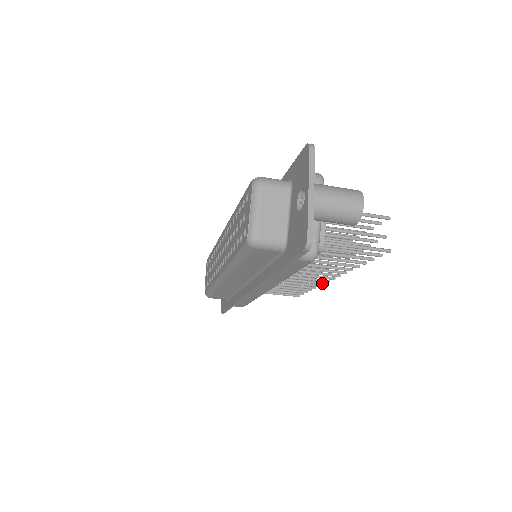
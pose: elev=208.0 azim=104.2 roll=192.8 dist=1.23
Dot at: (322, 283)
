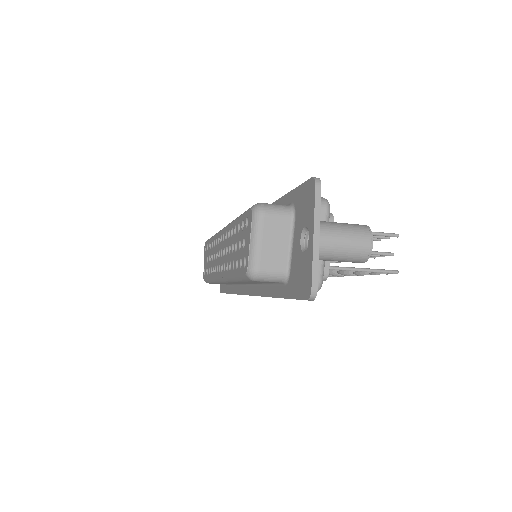
Dot at: occluded
